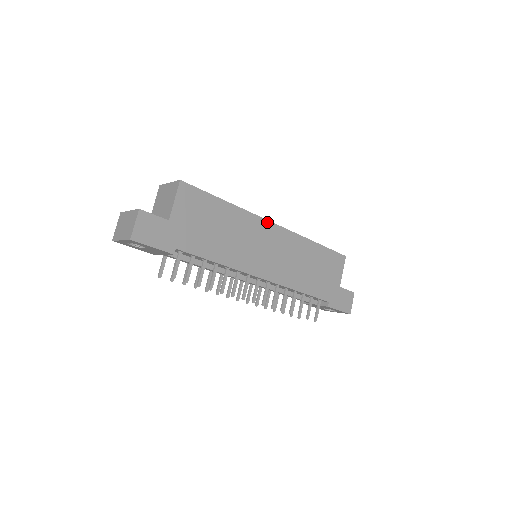
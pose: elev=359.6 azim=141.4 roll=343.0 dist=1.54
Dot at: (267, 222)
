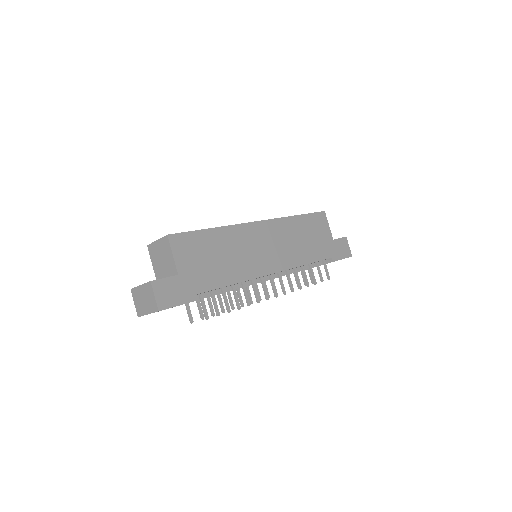
Dot at: (252, 224)
